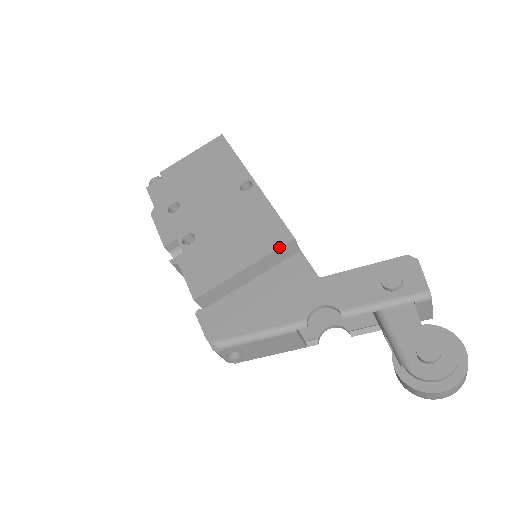
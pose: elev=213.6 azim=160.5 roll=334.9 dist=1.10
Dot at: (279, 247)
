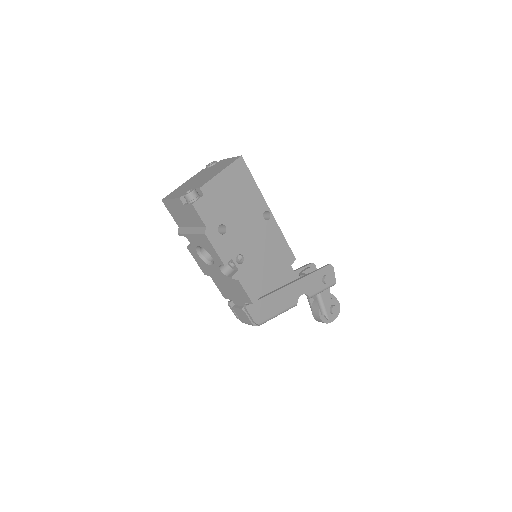
Dot at: occluded
